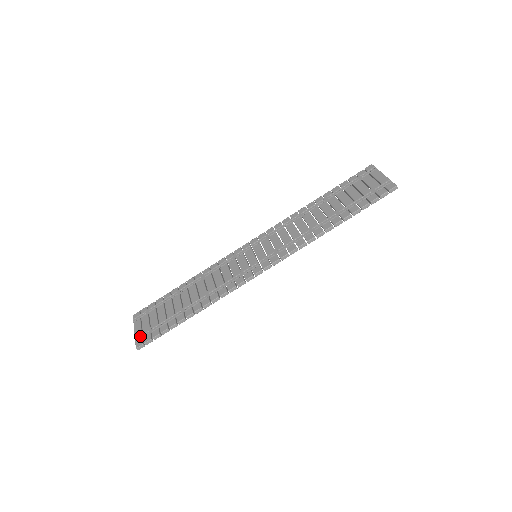
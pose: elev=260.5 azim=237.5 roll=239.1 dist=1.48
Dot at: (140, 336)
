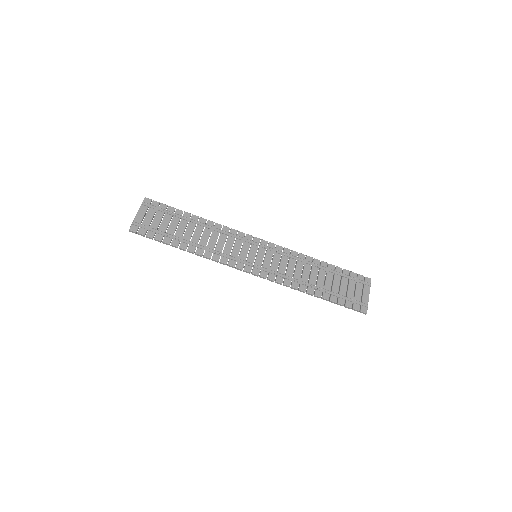
Dot at: (139, 223)
